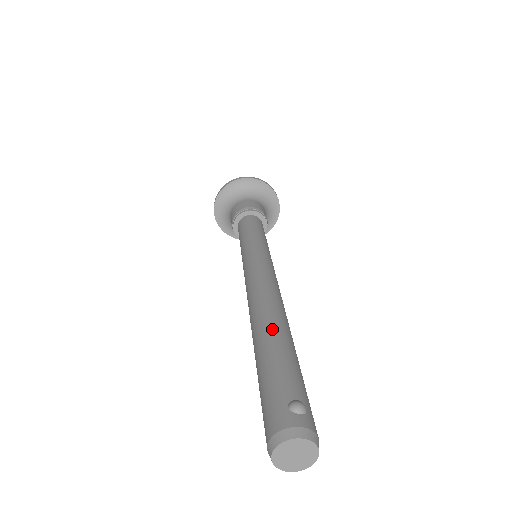
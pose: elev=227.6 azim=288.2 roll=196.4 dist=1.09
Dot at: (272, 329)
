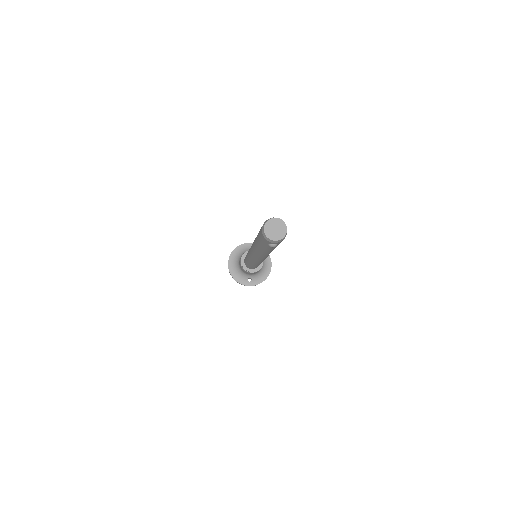
Dot at: occluded
